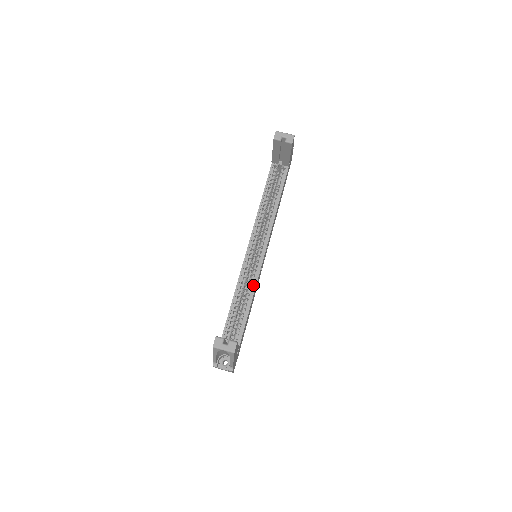
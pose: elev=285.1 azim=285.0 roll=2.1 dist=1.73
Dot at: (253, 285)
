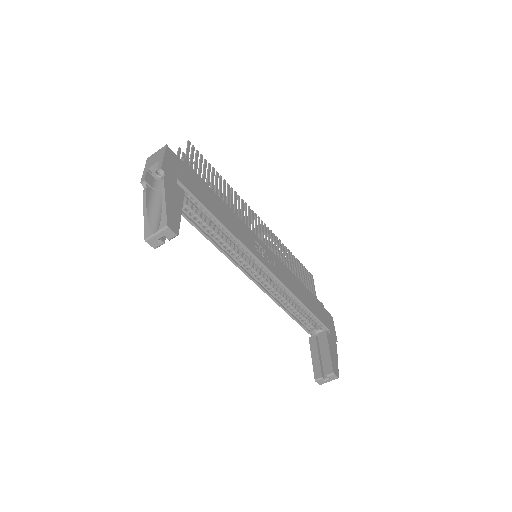
Dot at: (286, 290)
